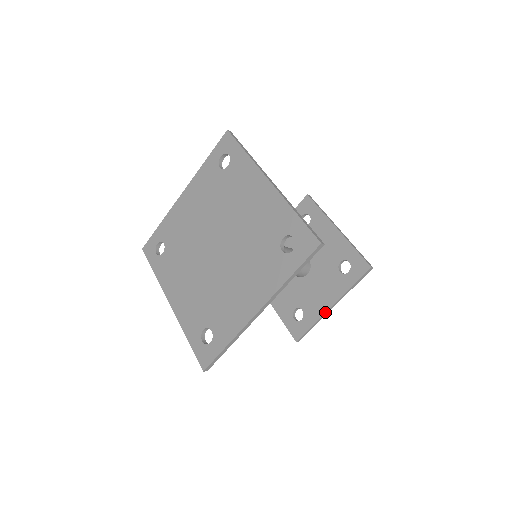
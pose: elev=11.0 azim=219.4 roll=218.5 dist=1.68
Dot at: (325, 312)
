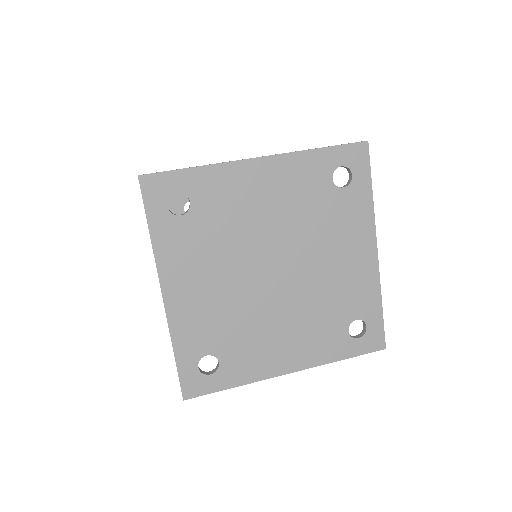
Dot at: occluded
